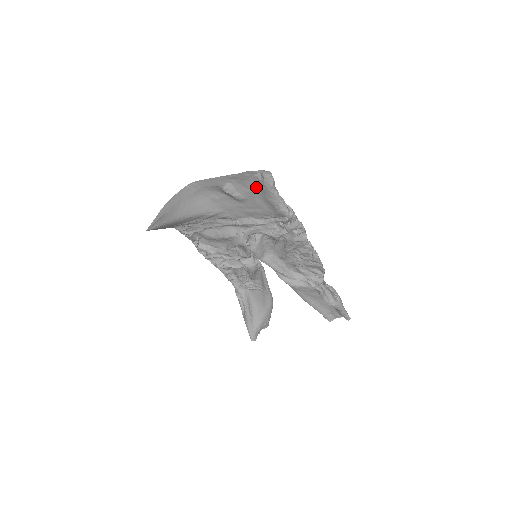
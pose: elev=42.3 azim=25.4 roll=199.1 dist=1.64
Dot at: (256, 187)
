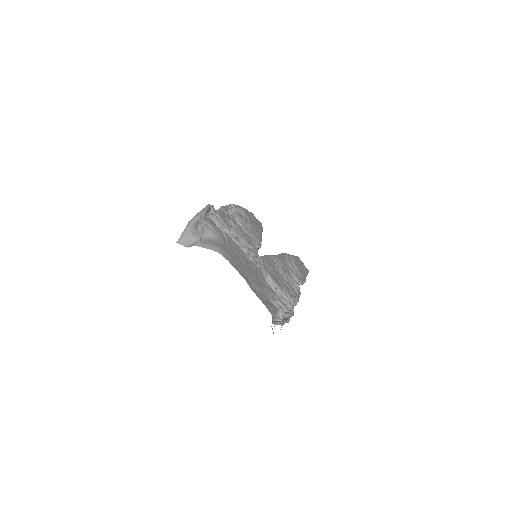
Dot at: occluded
